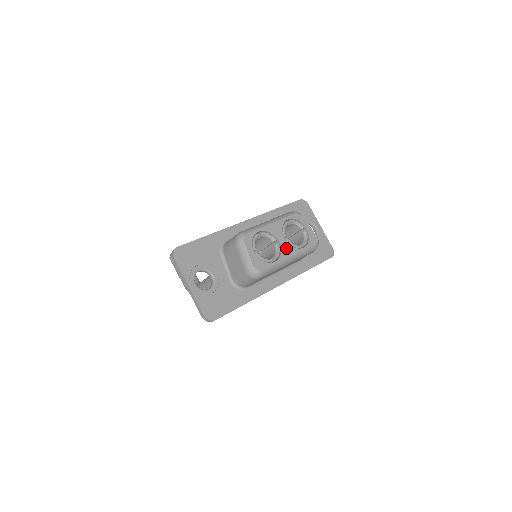
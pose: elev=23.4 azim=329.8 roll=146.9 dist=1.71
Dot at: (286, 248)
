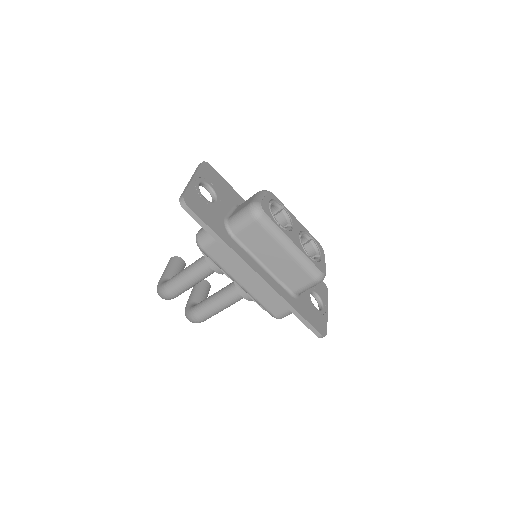
Dot at: (295, 237)
